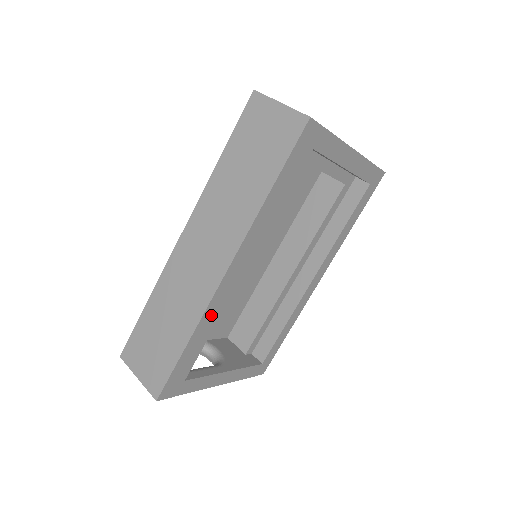
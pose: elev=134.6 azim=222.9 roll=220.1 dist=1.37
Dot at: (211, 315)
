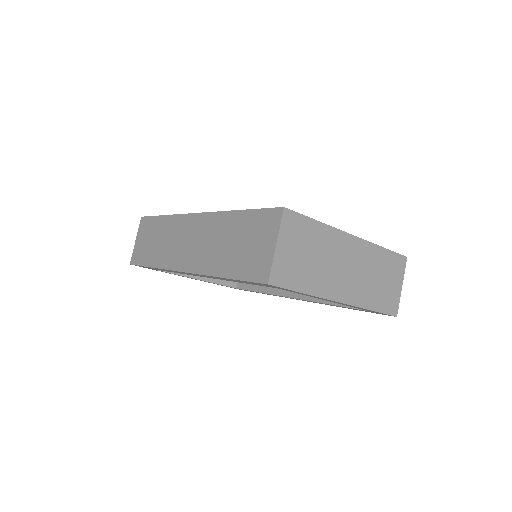
Dot at: (172, 271)
